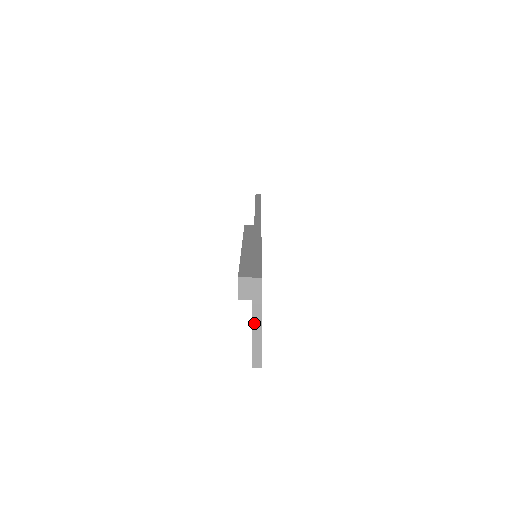
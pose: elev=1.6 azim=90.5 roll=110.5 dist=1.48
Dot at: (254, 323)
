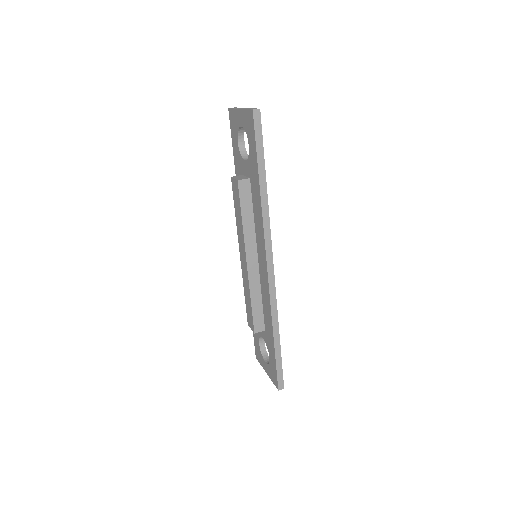
Dot at: occluded
